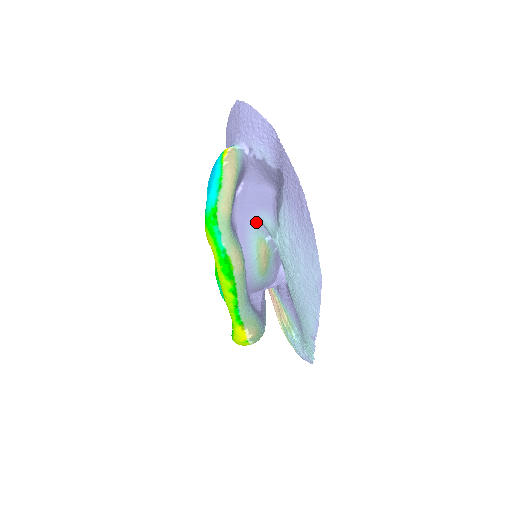
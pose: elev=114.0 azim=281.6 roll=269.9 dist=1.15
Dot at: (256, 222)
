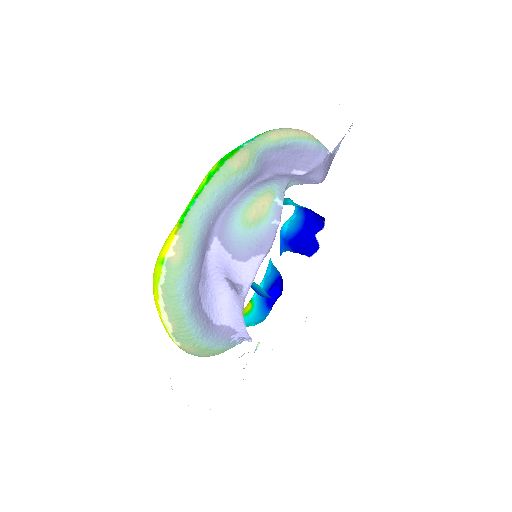
Dot at: (284, 184)
